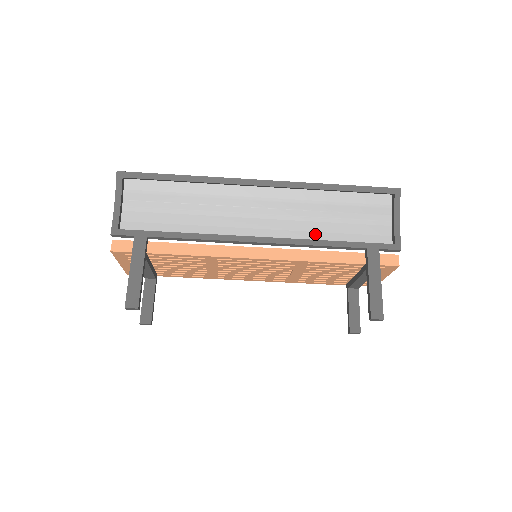
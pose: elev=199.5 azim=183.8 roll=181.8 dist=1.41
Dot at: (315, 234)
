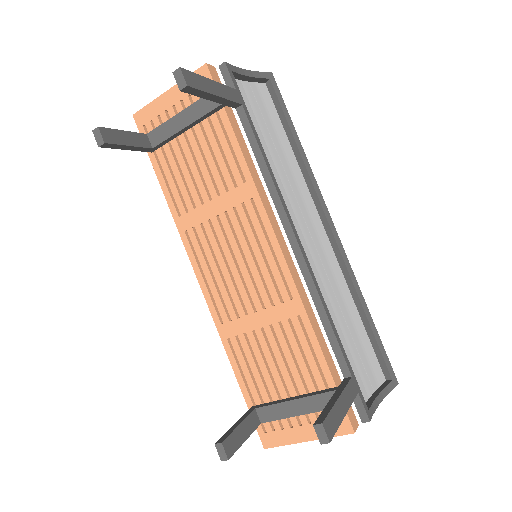
Dot at: occluded
